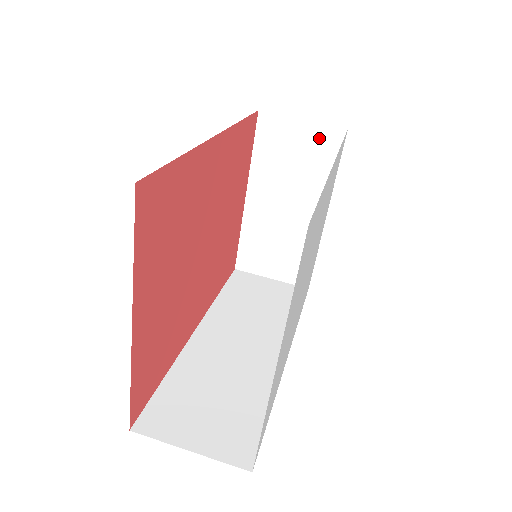
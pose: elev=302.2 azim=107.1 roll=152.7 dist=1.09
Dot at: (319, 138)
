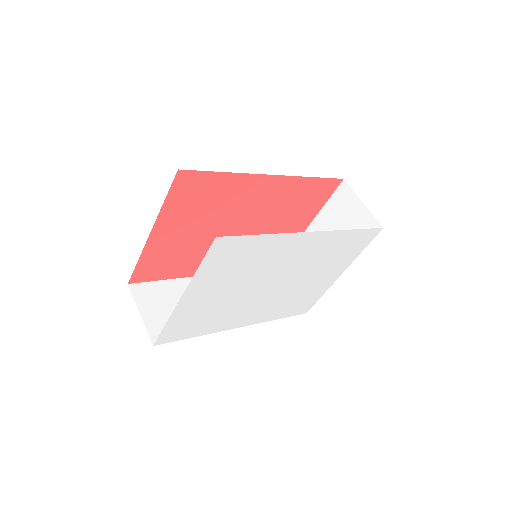
Dot at: (365, 221)
